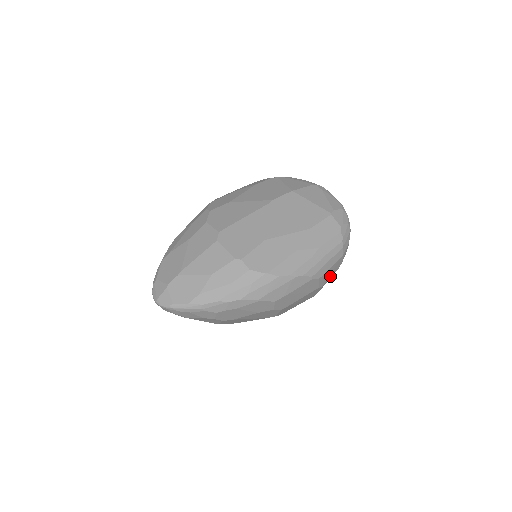
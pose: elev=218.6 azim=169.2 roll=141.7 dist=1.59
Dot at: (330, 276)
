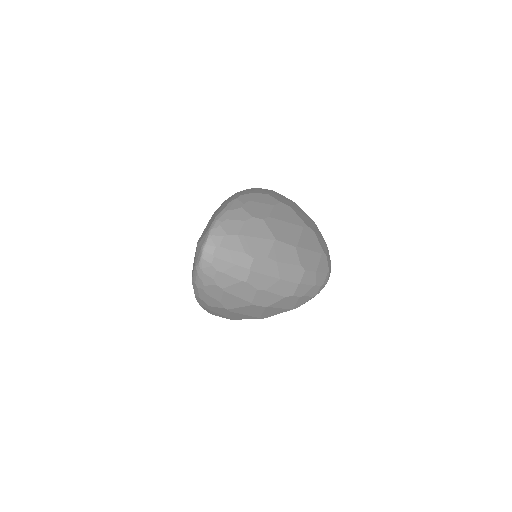
Dot at: occluded
